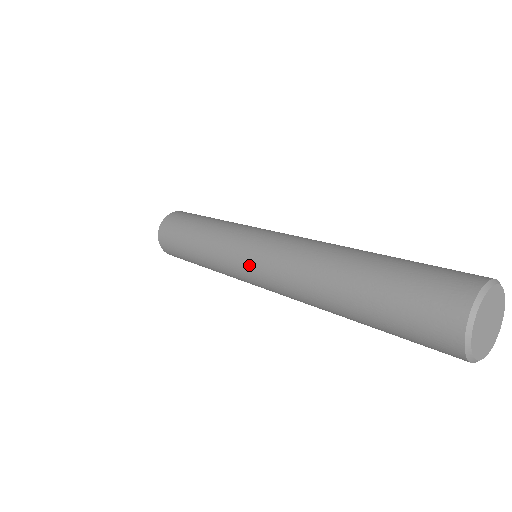
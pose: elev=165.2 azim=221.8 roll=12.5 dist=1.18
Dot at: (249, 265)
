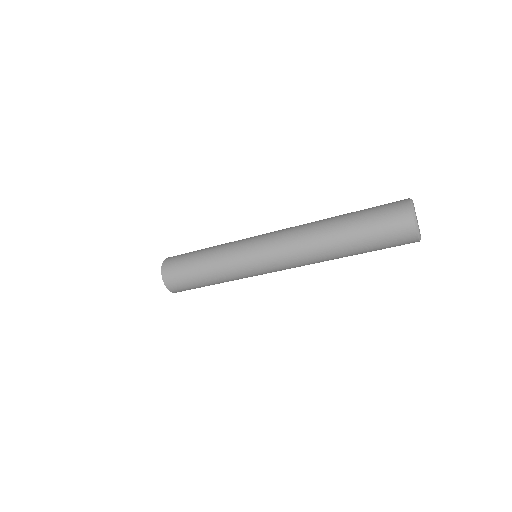
Dot at: (262, 250)
